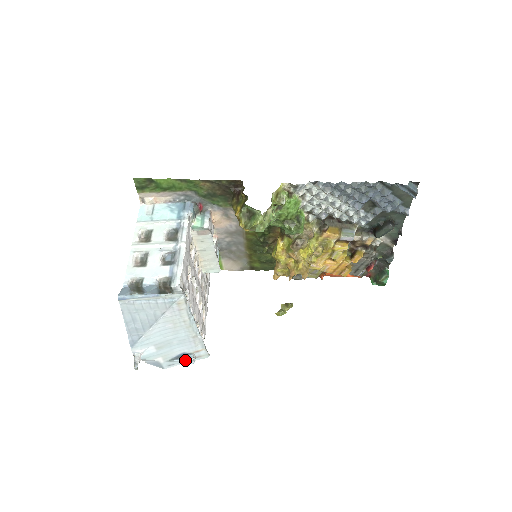
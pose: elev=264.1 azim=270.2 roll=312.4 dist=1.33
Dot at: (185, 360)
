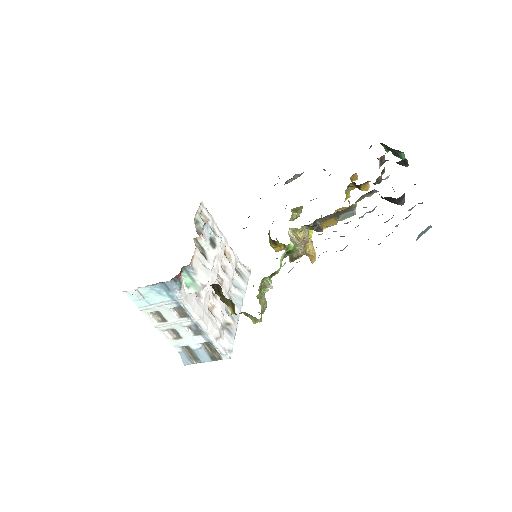
Dot at: occluded
